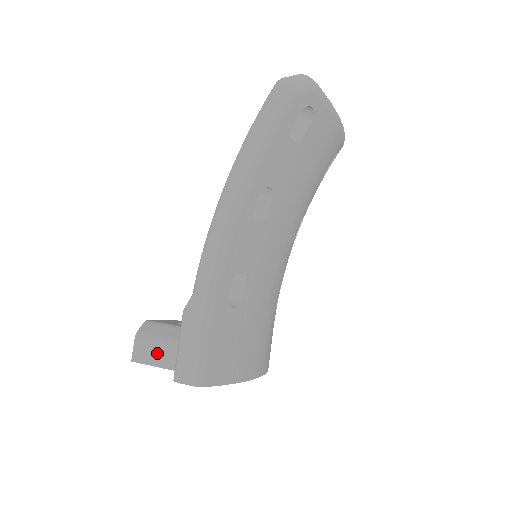
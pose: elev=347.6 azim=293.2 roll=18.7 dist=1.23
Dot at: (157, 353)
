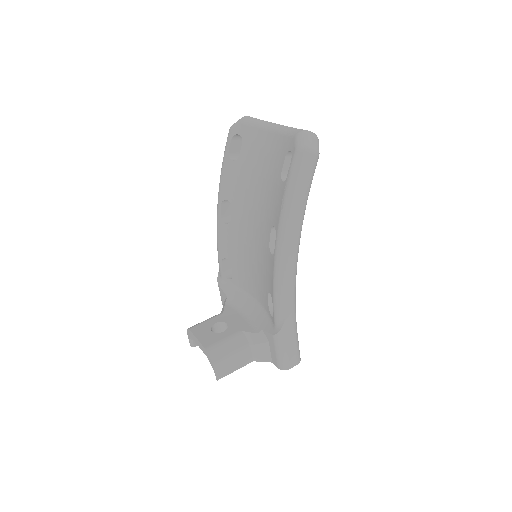
Dot at: (235, 362)
